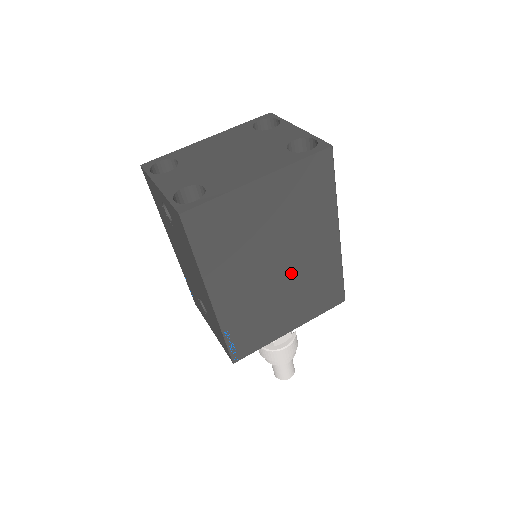
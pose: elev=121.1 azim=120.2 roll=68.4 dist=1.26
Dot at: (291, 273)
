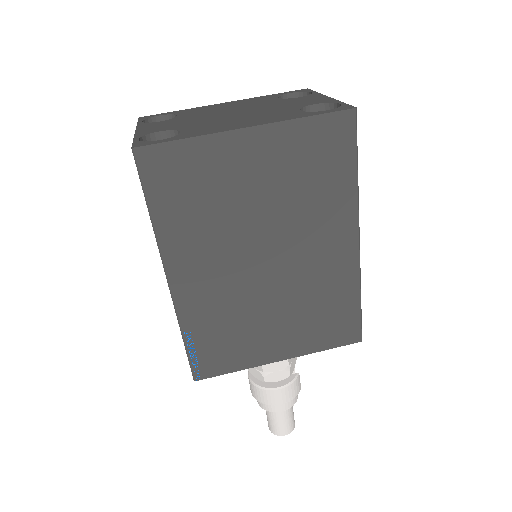
Dot at: (284, 277)
